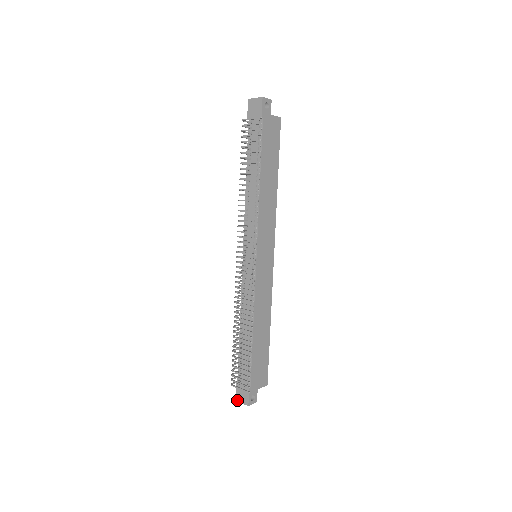
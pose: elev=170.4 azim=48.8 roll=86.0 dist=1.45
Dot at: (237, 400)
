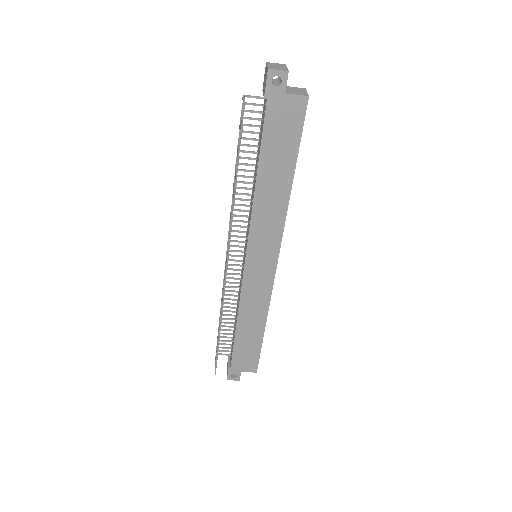
Dot at: occluded
